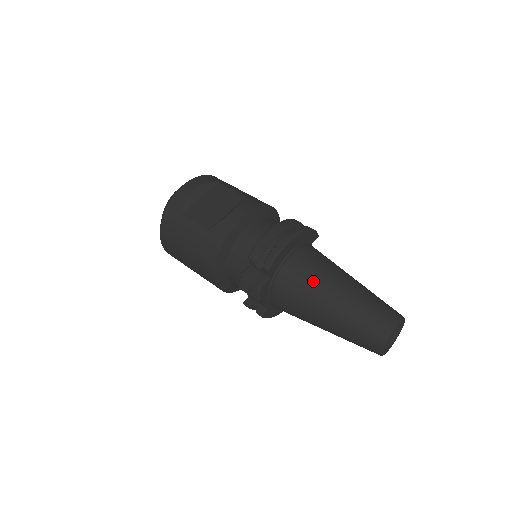
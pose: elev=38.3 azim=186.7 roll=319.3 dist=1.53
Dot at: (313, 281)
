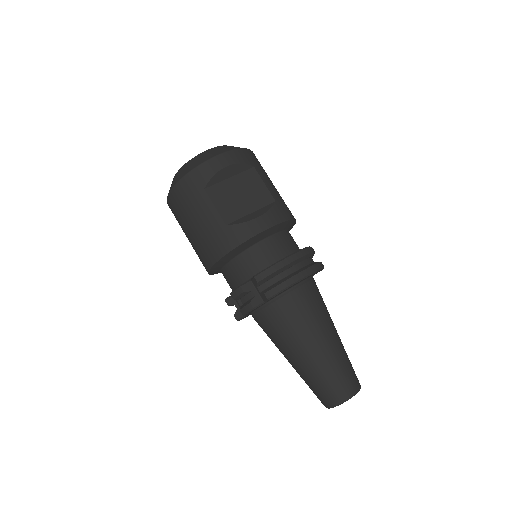
Dot at: (302, 325)
